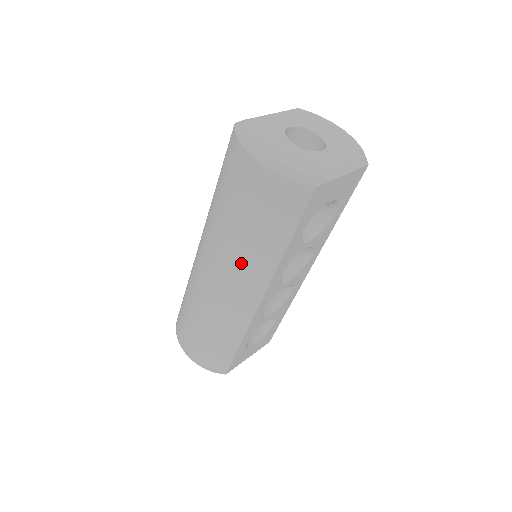
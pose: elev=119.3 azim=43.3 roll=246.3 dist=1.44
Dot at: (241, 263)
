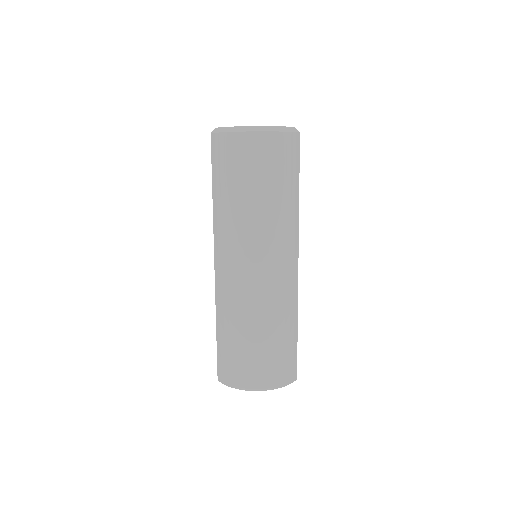
Dot at: (275, 231)
